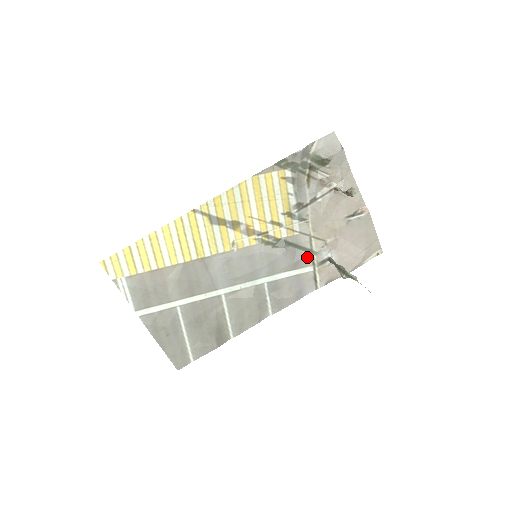
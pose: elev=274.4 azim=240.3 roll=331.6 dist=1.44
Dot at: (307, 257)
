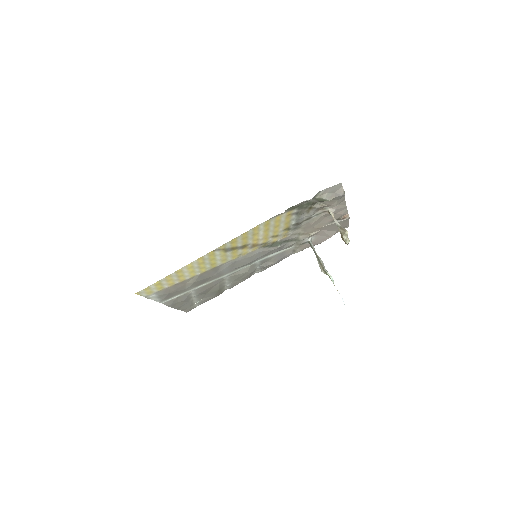
Dot at: (293, 243)
